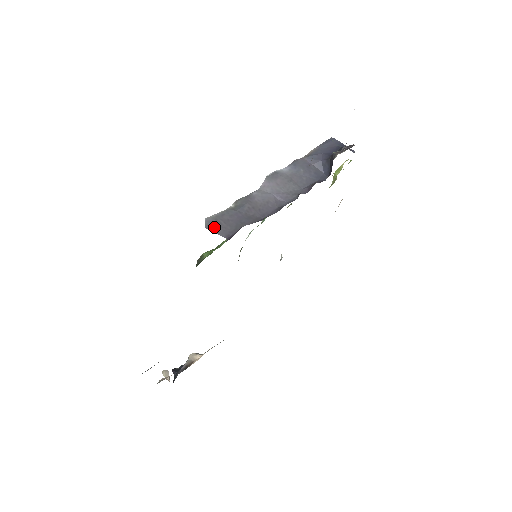
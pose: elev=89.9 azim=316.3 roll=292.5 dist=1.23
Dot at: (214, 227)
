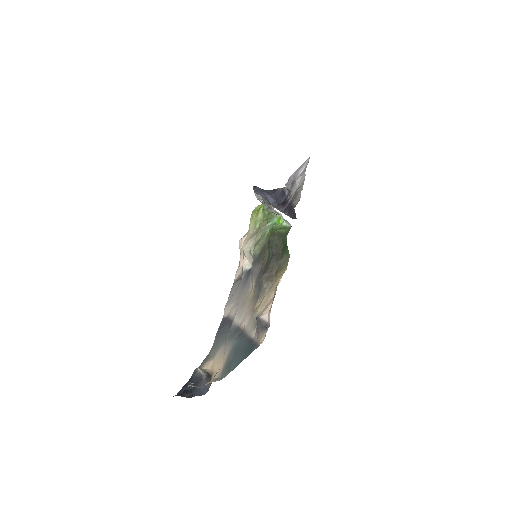
Dot at: (280, 211)
